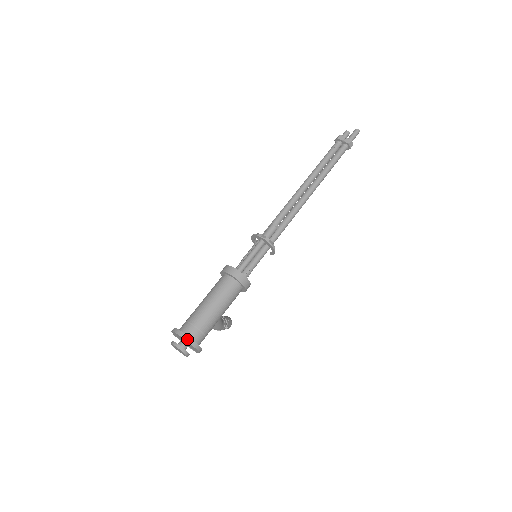
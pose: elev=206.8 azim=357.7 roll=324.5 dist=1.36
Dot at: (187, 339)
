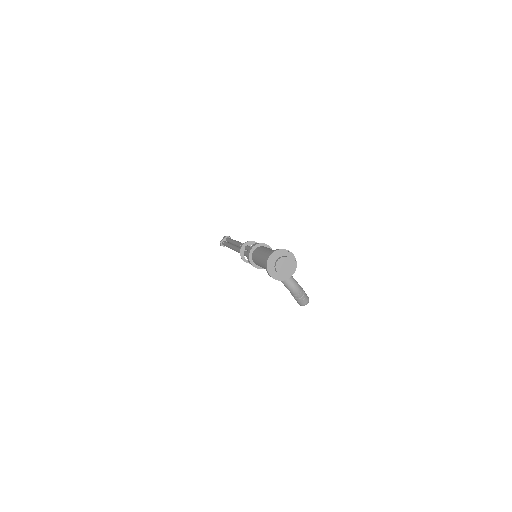
Dot at: (275, 251)
